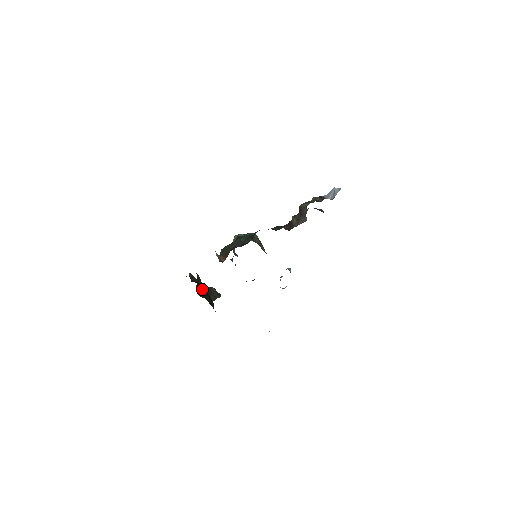
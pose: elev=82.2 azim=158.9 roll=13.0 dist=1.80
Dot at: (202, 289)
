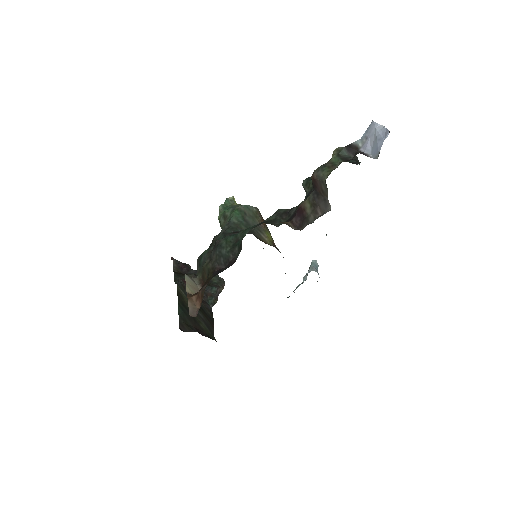
Dot at: occluded
